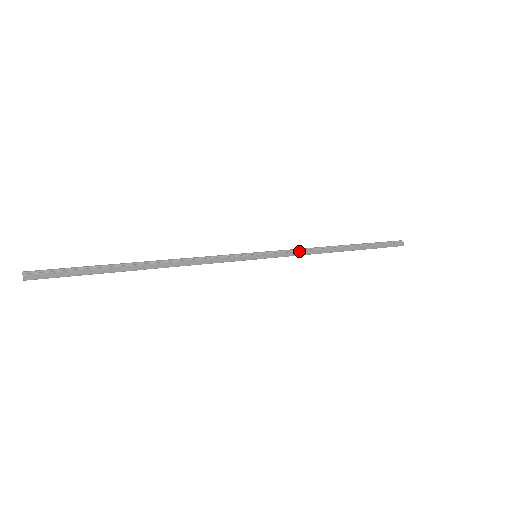
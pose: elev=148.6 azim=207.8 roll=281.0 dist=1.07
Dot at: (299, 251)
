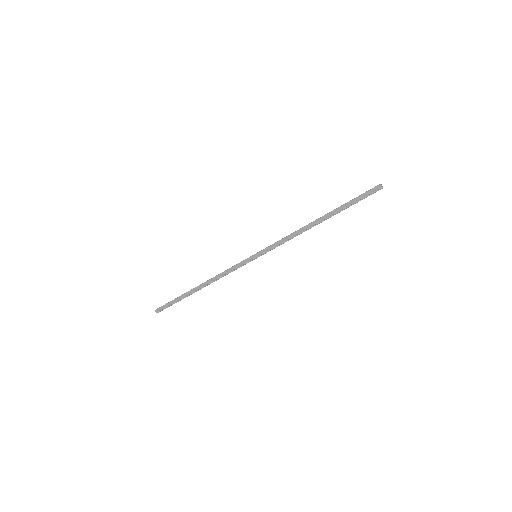
Dot at: (283, 239)
